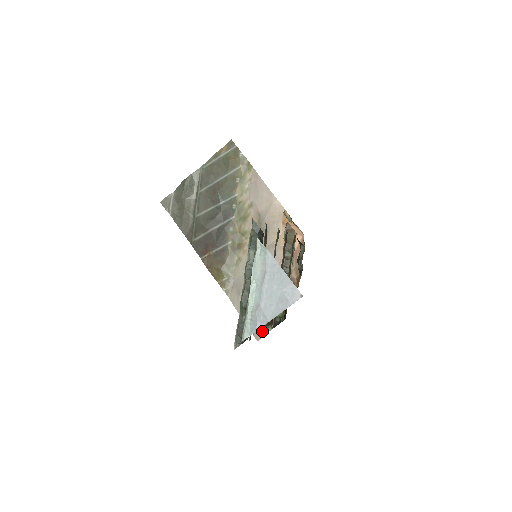
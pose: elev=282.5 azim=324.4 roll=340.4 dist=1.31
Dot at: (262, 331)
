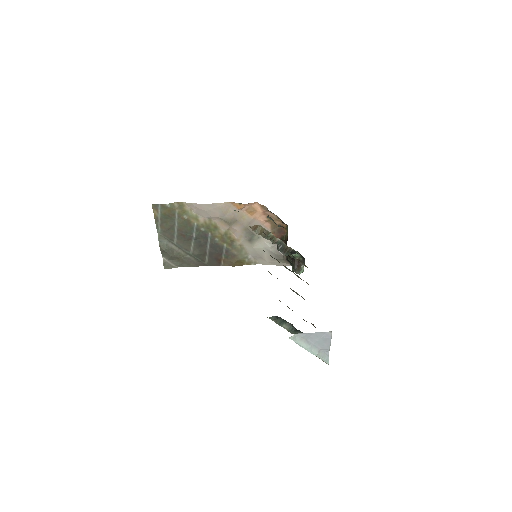
Dot at: occluded
